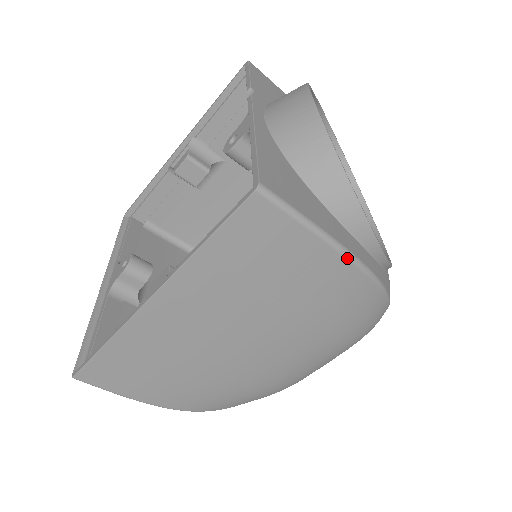
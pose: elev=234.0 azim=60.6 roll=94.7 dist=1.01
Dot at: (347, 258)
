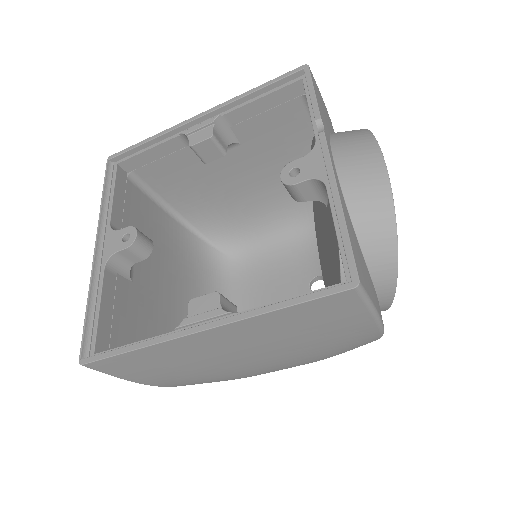
Dot at: (379, 327)
